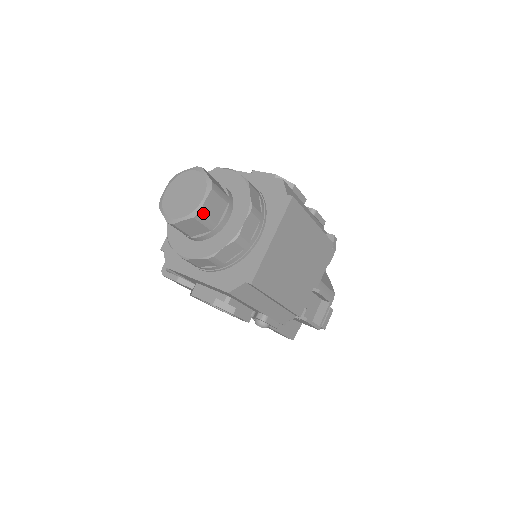
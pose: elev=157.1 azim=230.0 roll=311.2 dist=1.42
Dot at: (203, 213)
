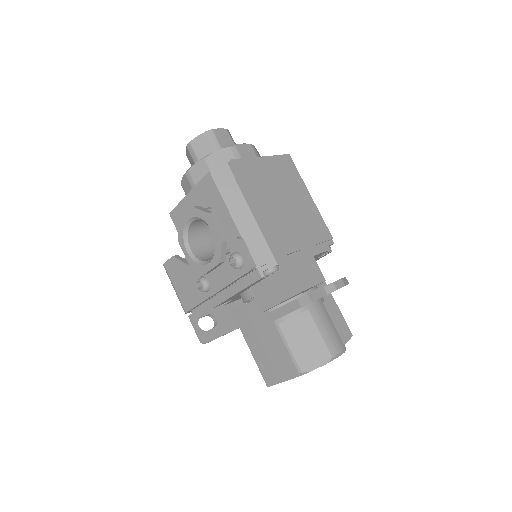
Dot at: (214, 132)
